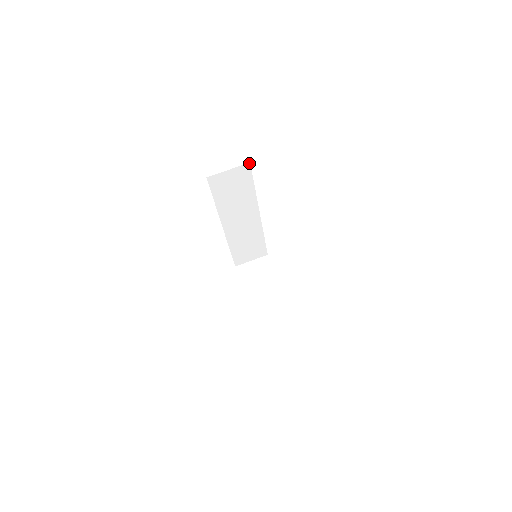
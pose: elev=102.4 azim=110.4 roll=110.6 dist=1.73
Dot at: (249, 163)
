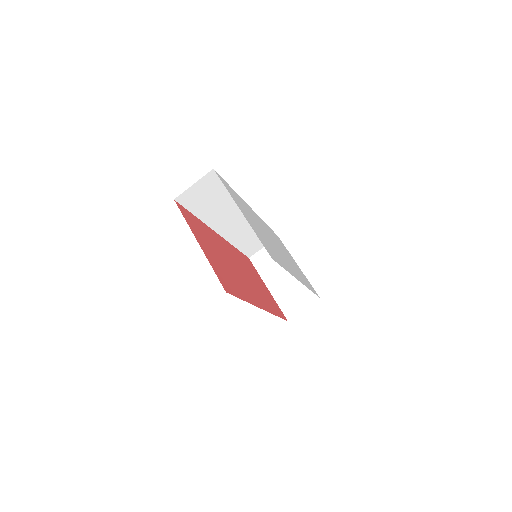
Dot at: (212, 170)
